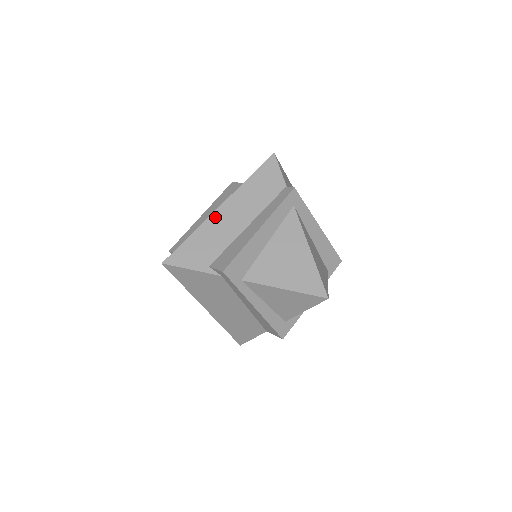
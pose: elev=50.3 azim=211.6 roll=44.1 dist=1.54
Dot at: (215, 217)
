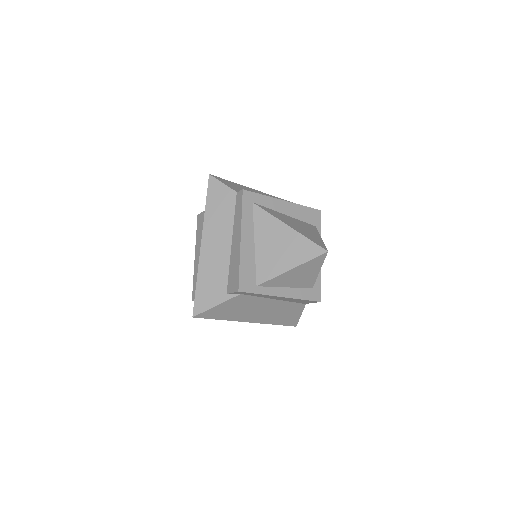
Dot at: (204, 255)
